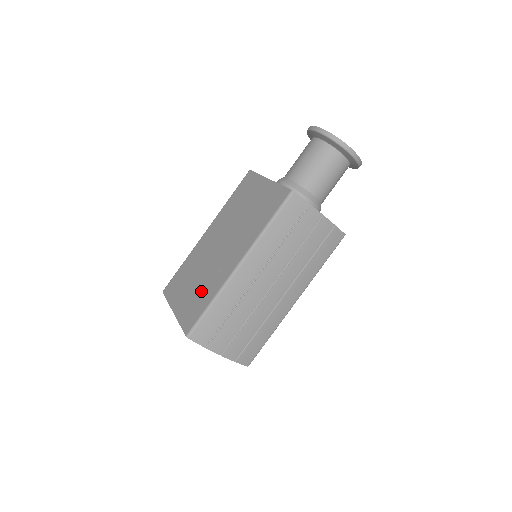
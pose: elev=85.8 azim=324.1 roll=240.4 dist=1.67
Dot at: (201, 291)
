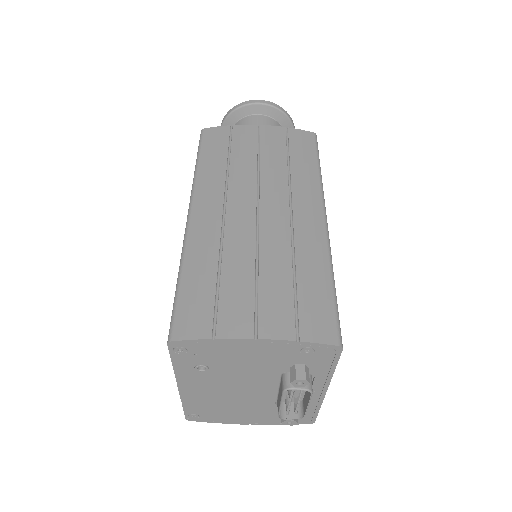
Dot at: occluded
